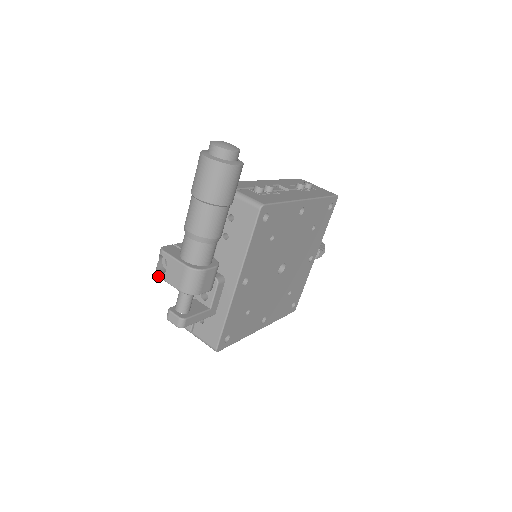
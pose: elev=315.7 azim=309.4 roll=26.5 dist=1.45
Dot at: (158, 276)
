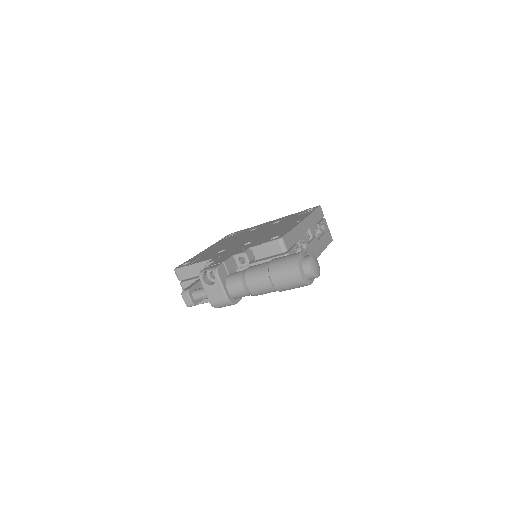
Dot at: (200, 280)
